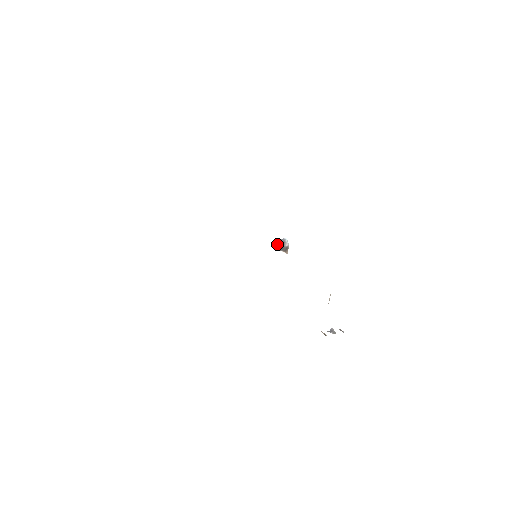
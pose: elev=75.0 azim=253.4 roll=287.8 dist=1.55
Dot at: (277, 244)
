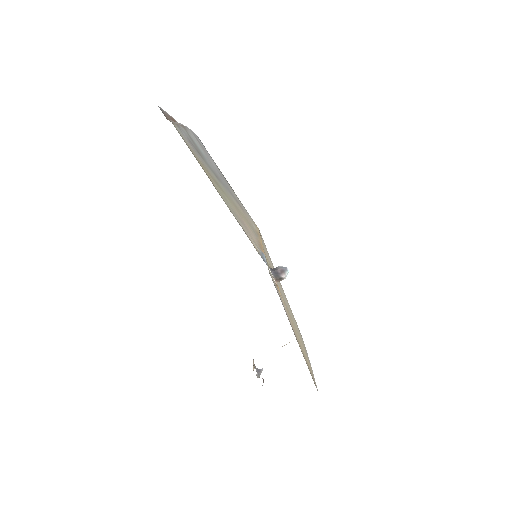
Dot at: (277, 267)
